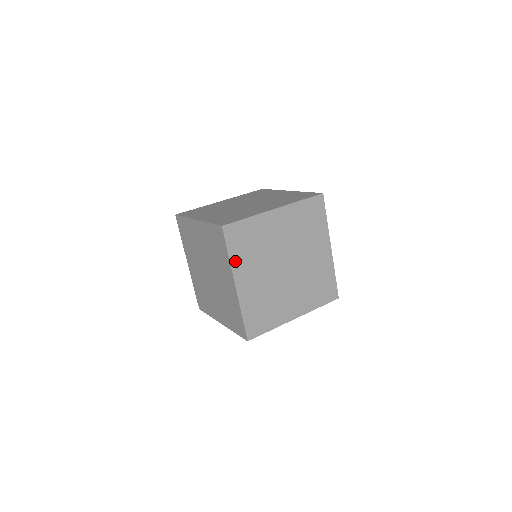
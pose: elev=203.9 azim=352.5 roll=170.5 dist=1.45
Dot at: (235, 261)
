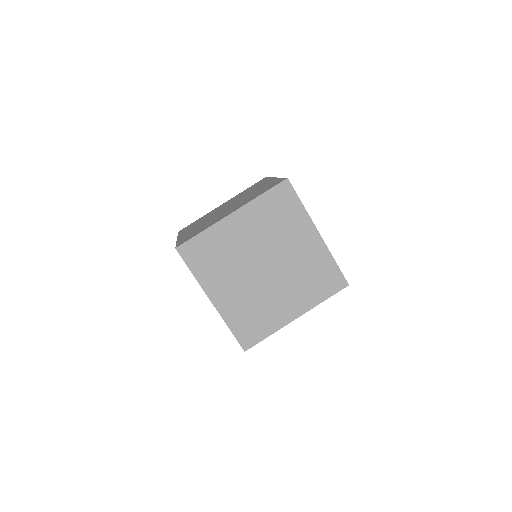
Dot at: (202, 278)
